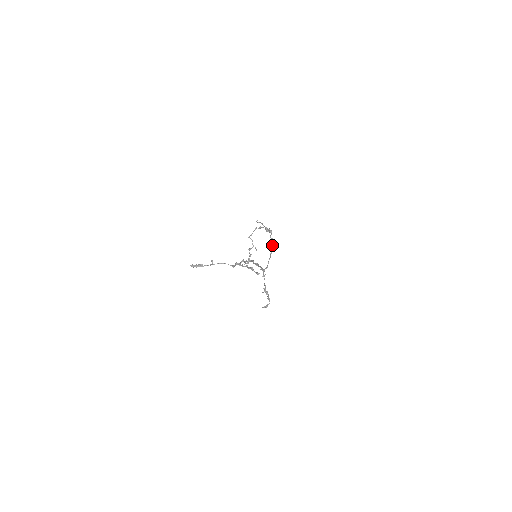
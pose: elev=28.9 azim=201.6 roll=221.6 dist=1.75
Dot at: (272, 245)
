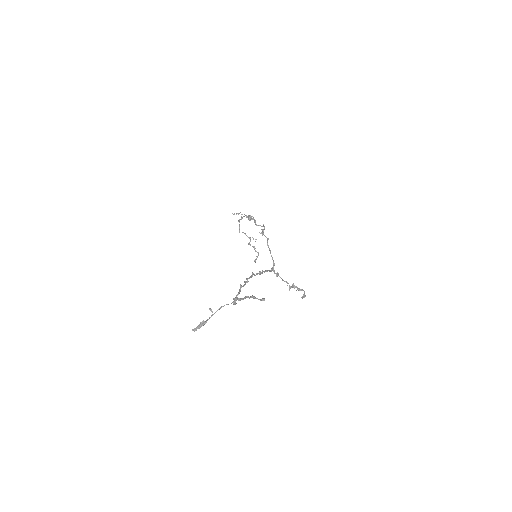
Dot at: occluded
